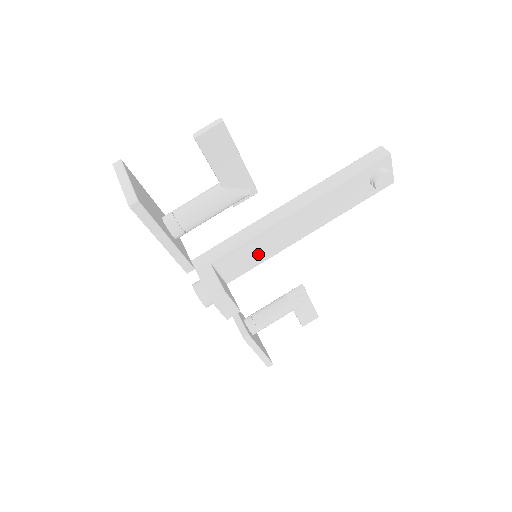
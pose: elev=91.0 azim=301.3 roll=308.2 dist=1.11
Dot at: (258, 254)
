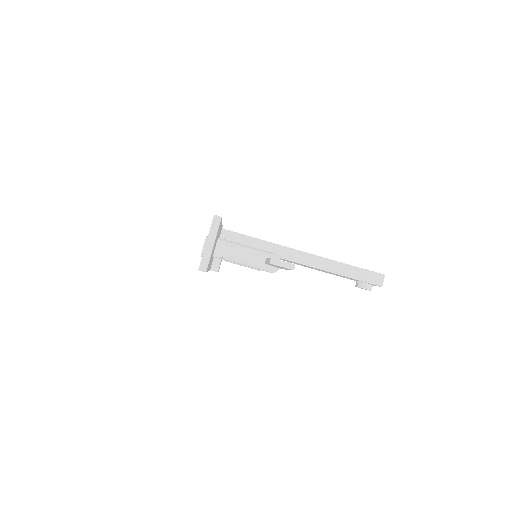
Dot at: occluded
